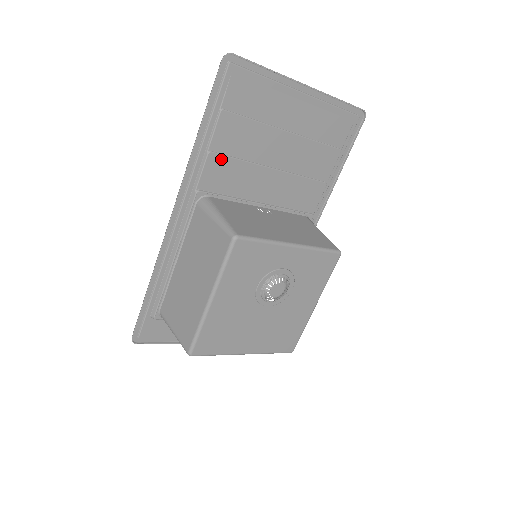
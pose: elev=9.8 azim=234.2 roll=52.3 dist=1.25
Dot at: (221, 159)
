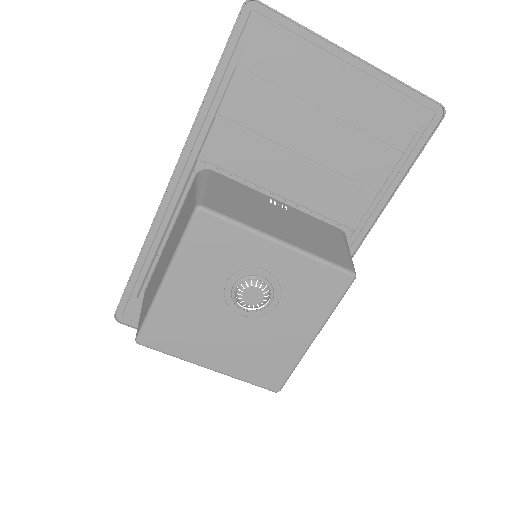
Dot at: (232, 128)
